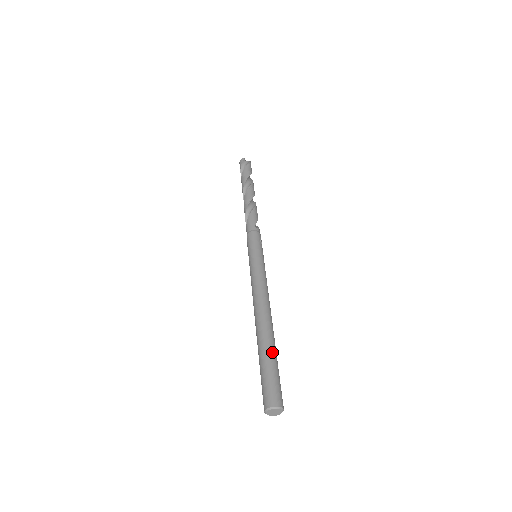
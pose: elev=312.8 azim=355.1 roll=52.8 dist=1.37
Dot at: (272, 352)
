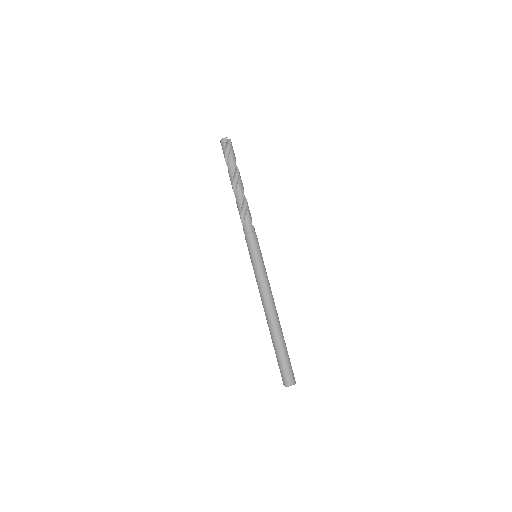
Dot at: (285, 345)
